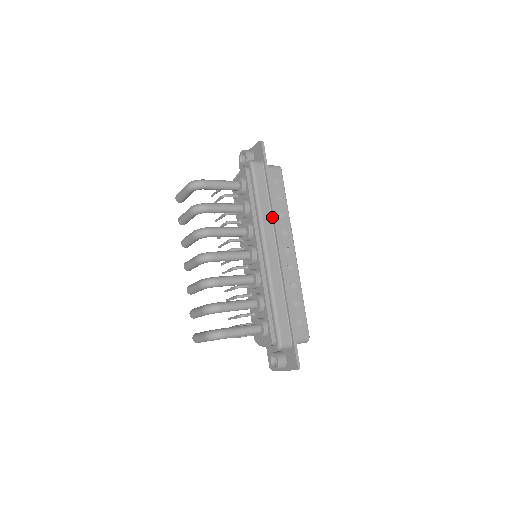
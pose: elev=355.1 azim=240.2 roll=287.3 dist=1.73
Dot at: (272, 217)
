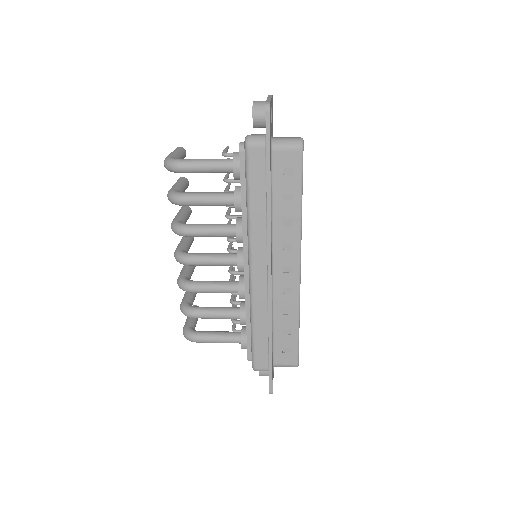
Dot at: (267, 229)
